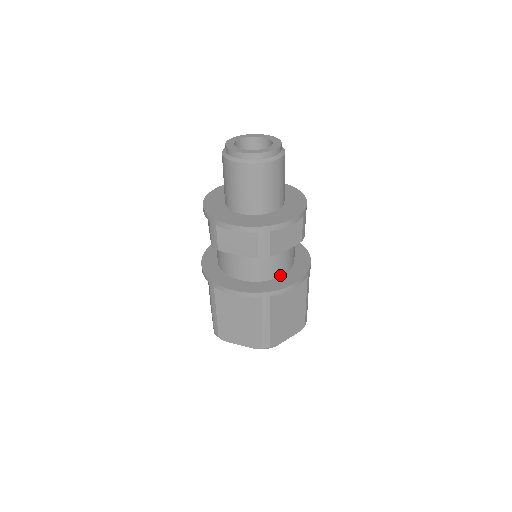
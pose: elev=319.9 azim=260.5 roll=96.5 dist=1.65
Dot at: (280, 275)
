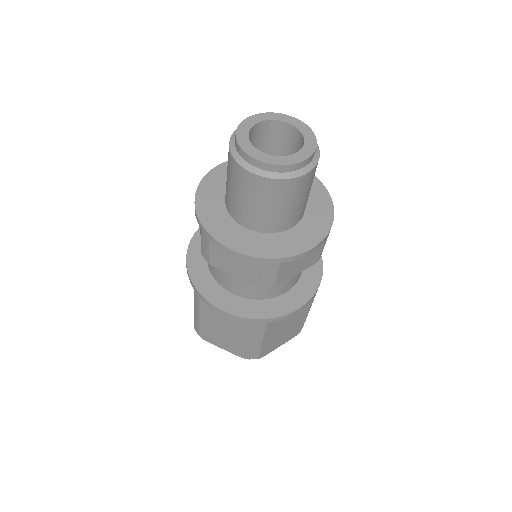
Dot at: (283, 293)
